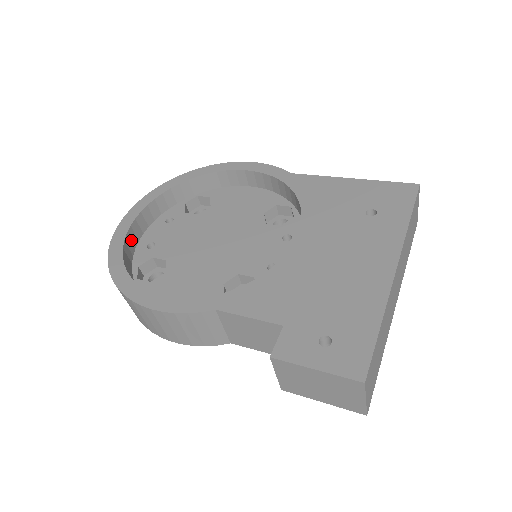
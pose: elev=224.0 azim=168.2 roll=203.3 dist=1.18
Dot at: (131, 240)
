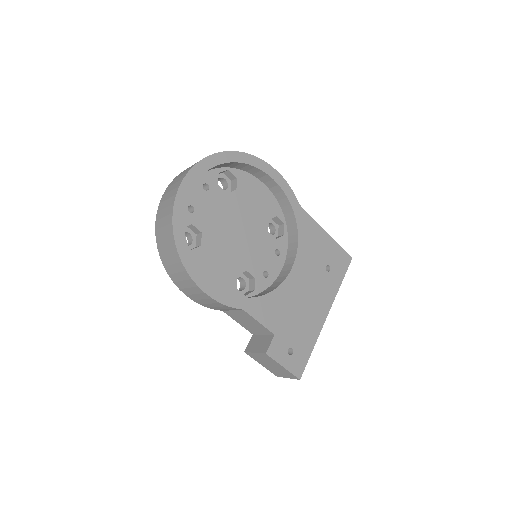
Dot at: occluded
